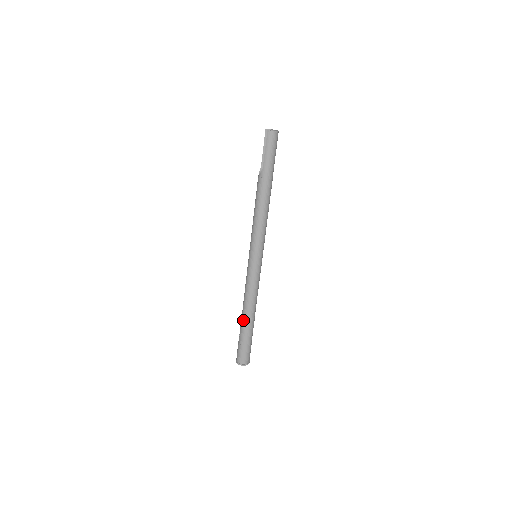
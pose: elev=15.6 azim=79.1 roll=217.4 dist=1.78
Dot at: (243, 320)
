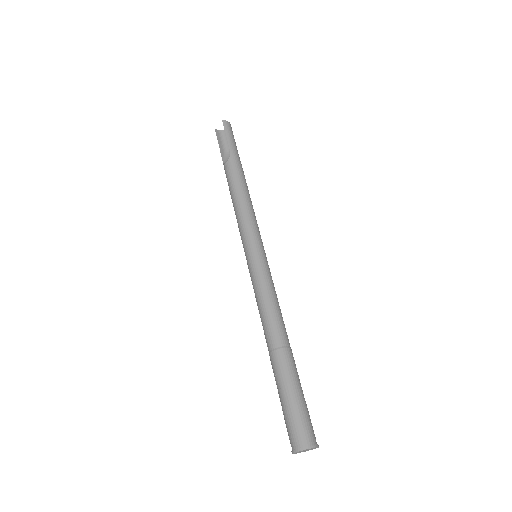
Dot at: (279, 353)
